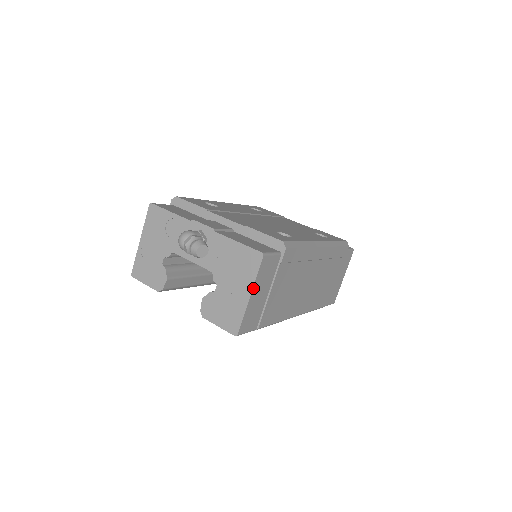
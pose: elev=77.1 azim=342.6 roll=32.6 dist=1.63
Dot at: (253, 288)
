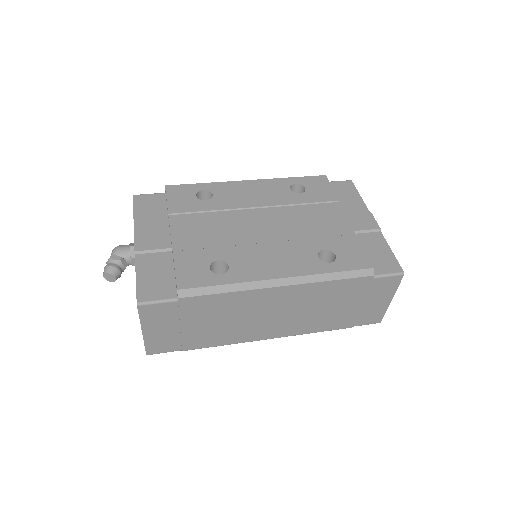
Dot at: (142, 327)
